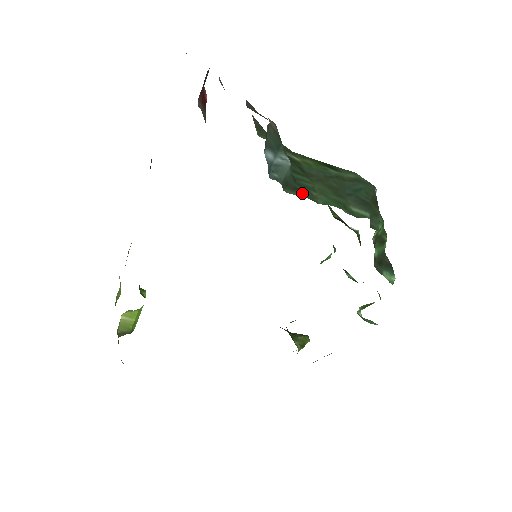
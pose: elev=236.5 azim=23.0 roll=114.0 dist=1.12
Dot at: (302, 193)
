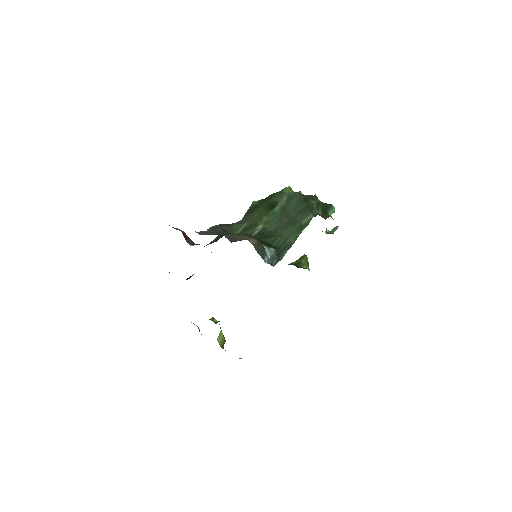
Dot at: (285, 250)
